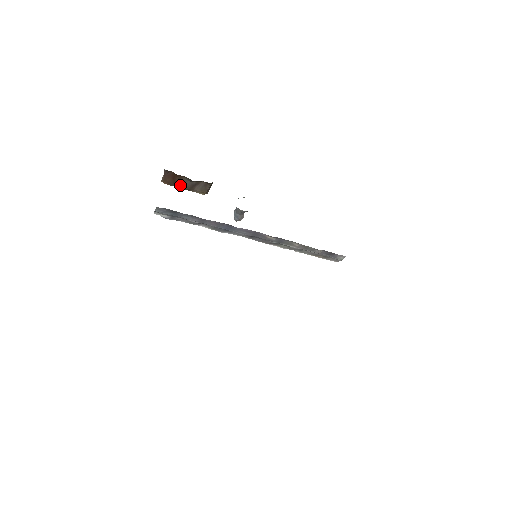
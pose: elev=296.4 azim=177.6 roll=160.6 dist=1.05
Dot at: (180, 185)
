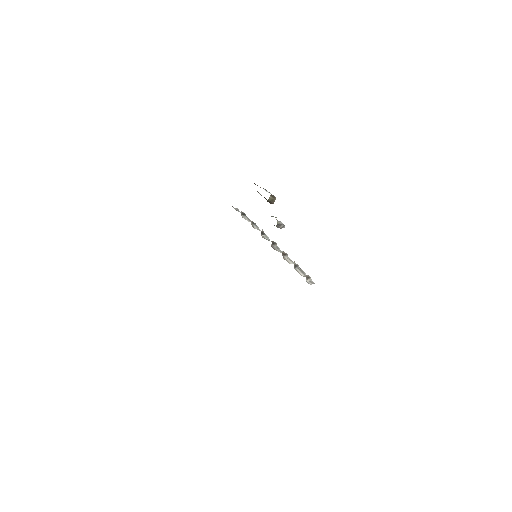
Dot at: occluded
